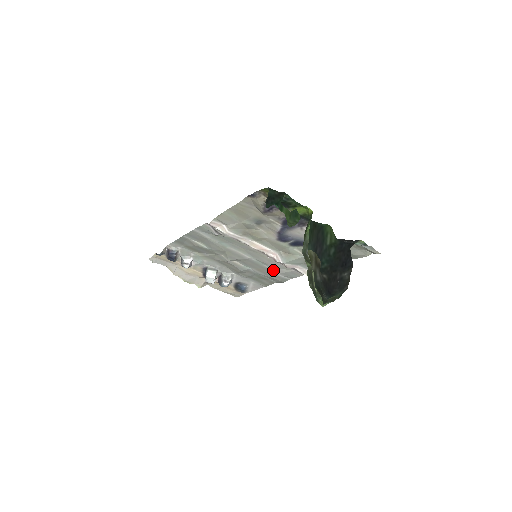
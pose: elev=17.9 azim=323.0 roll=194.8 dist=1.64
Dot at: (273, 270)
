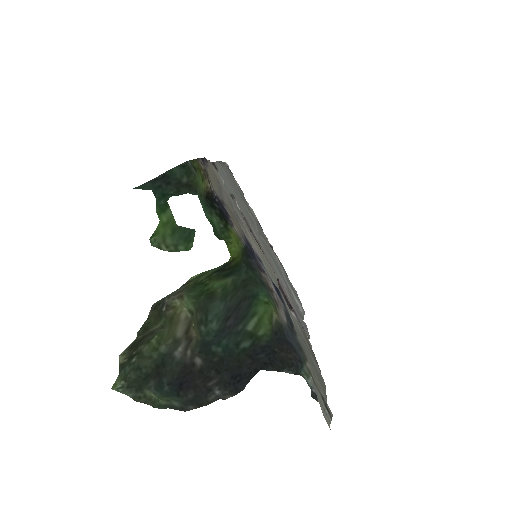
Dot at: occluded
